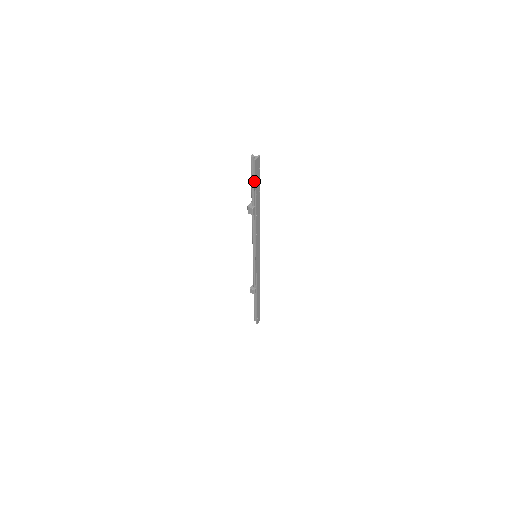
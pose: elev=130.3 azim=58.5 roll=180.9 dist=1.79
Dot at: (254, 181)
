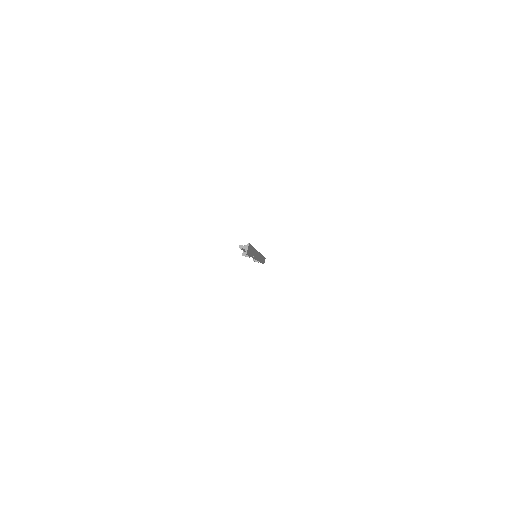
Dot at: occluded
